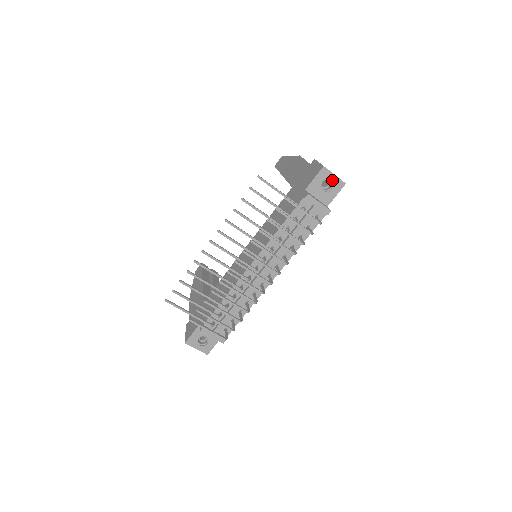
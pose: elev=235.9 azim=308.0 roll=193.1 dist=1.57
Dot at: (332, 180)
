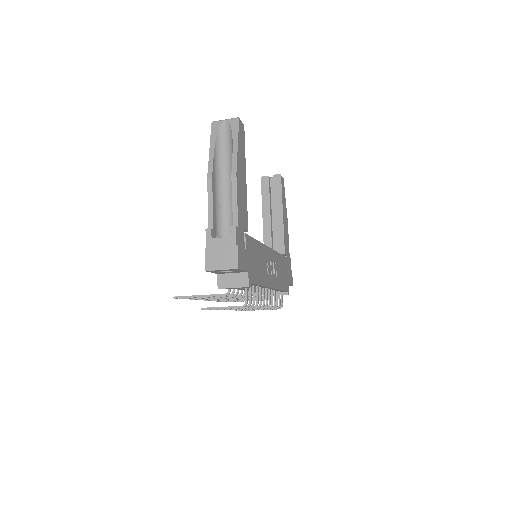
Dot at: (225, 270)
